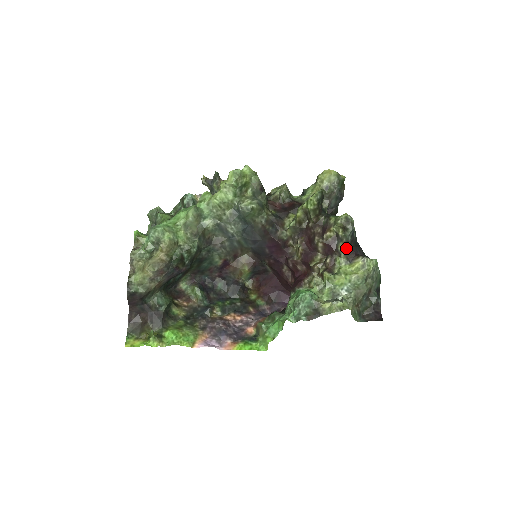
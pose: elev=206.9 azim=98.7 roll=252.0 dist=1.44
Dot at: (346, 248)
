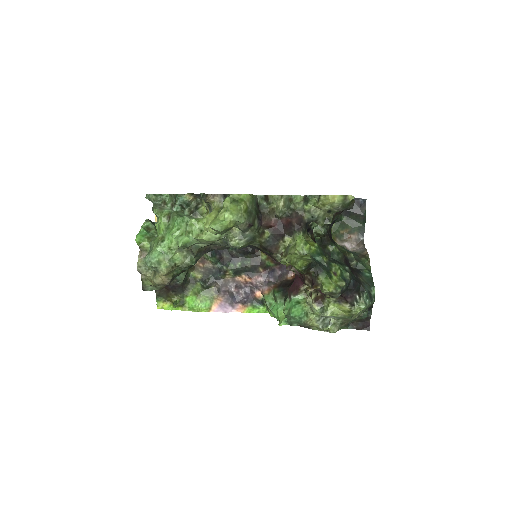
Dot at: occluded
